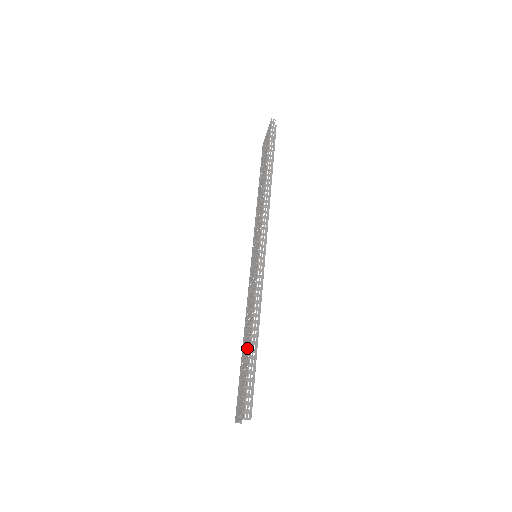
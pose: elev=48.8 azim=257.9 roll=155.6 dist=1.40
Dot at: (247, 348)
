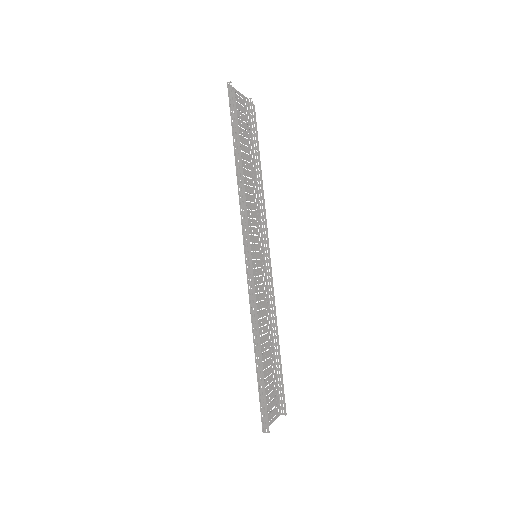
Dot at: occluded
